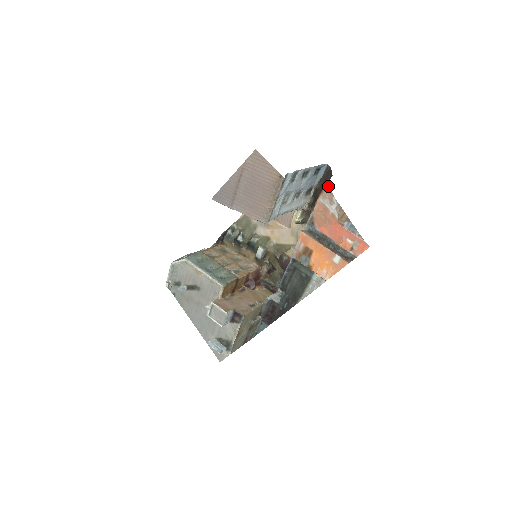
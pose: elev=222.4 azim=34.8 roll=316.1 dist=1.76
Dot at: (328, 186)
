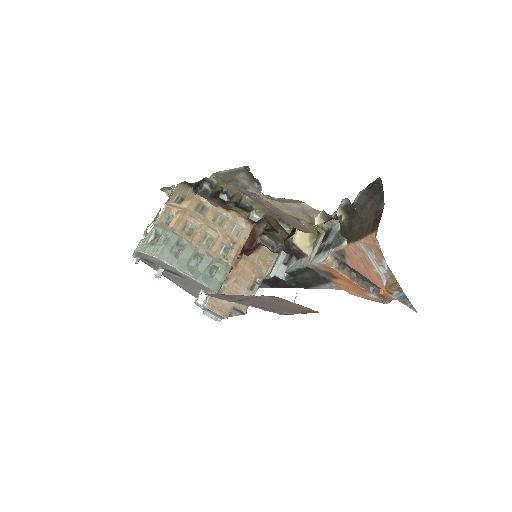
Dot at: (378, 243)
